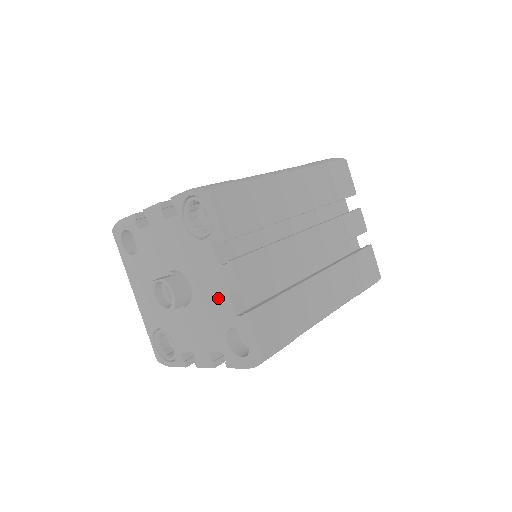
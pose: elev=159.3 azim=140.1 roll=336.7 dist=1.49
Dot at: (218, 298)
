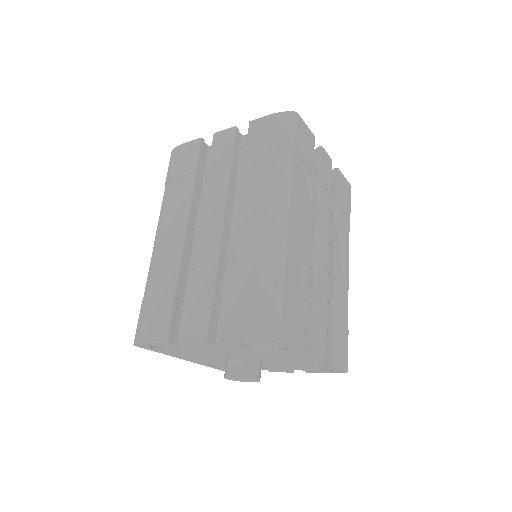
Dot at: (296, 362)
